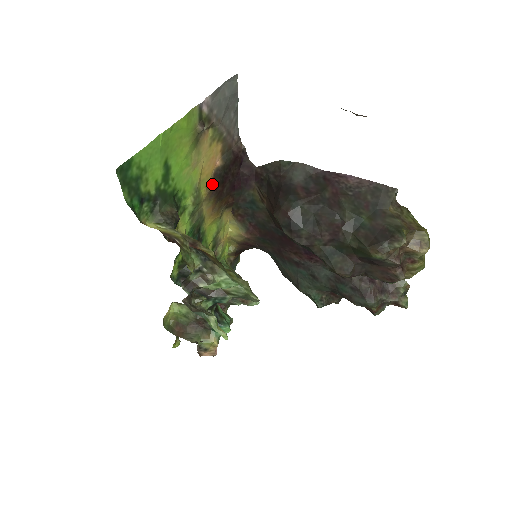
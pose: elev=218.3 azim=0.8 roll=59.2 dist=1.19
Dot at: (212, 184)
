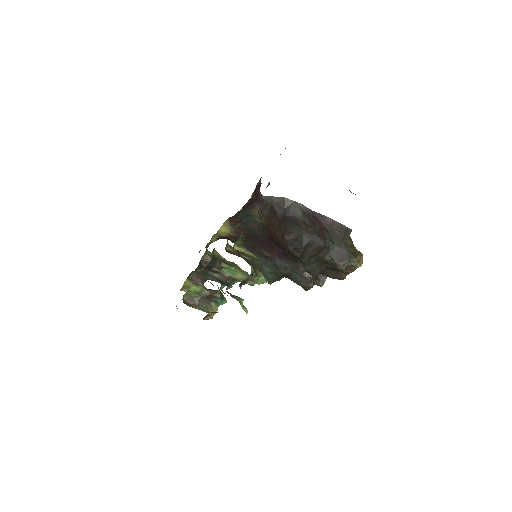
Dot at: occluded
